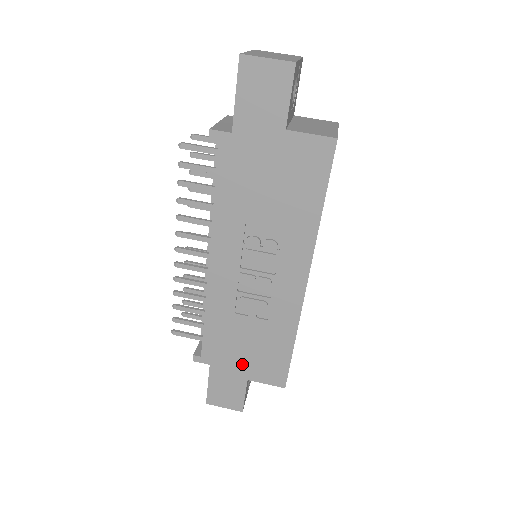
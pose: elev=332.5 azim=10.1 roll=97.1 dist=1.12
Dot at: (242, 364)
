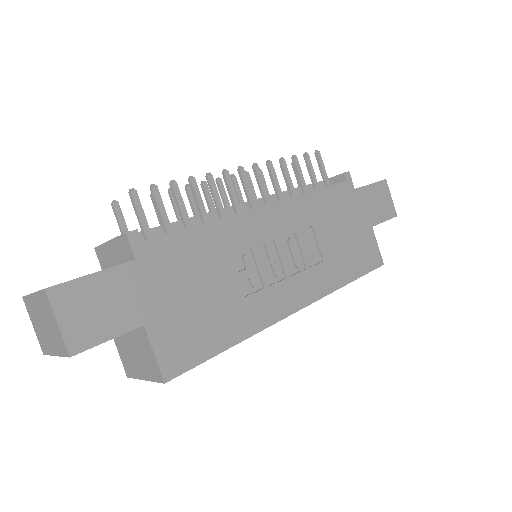
Dot at: (166, 303)
